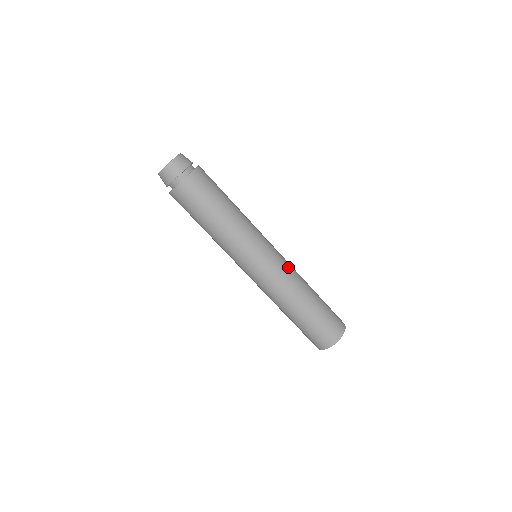
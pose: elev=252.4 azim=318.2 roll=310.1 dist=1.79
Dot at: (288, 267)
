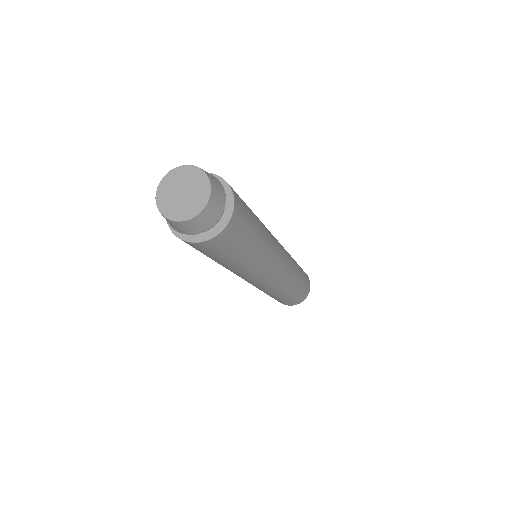
Dot at: (289, 270)
